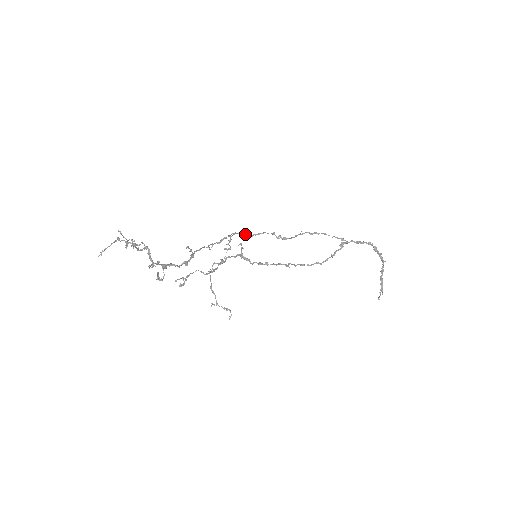
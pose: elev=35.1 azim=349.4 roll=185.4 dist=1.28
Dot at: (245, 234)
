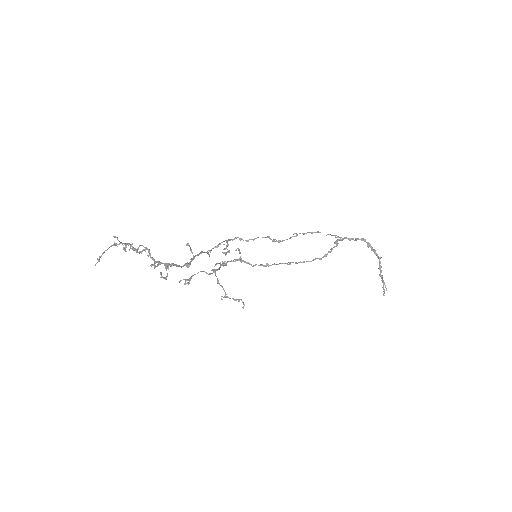
Dot at: occluded
